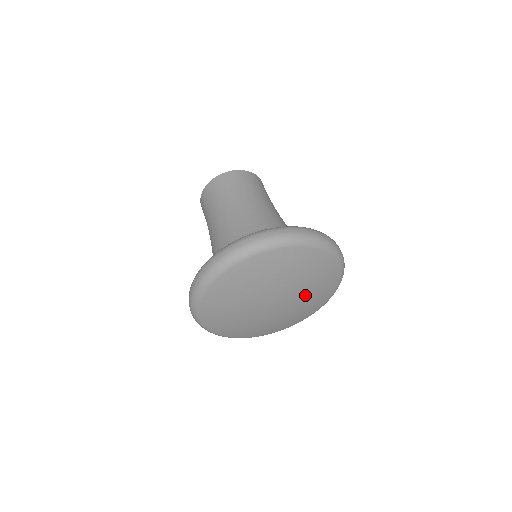
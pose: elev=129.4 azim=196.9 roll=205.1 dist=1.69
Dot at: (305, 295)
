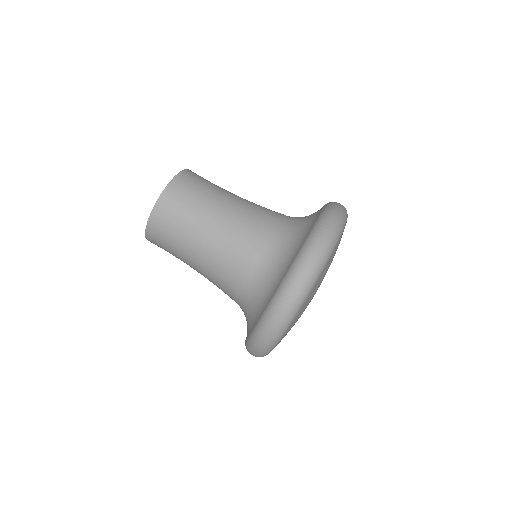
Dot at: occluded
